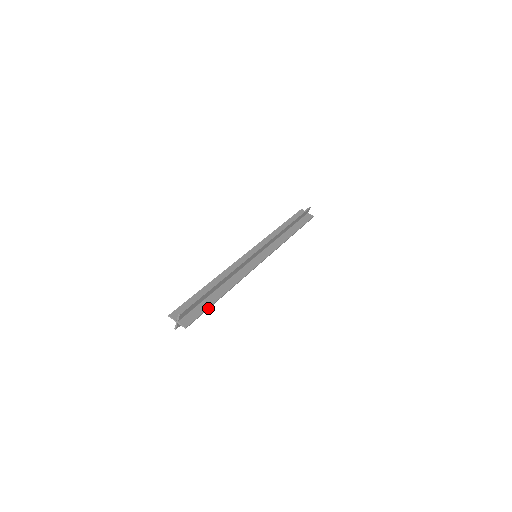
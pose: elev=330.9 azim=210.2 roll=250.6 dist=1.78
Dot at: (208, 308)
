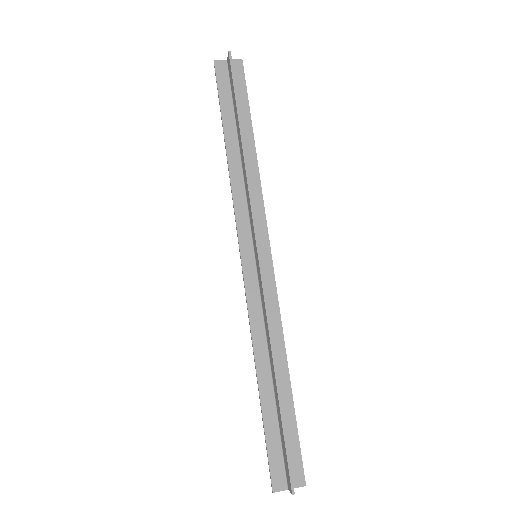
Dot at: (296, 425)
